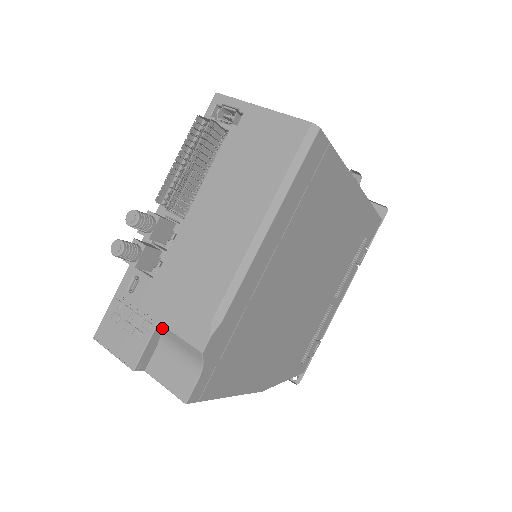
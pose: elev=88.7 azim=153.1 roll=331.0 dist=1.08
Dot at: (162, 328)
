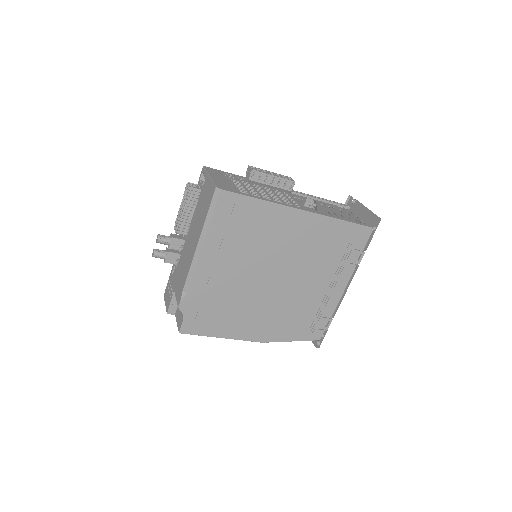
Dot at: occluded
